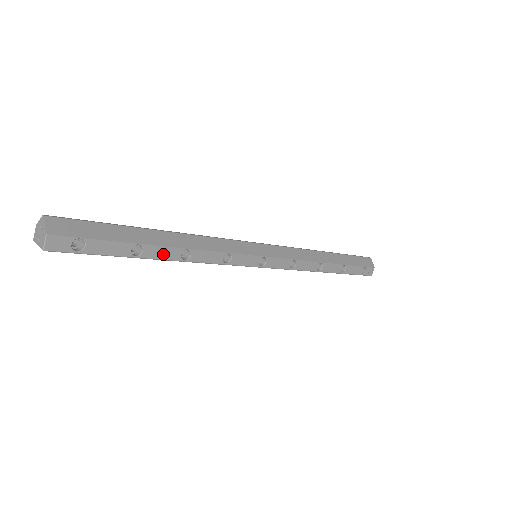
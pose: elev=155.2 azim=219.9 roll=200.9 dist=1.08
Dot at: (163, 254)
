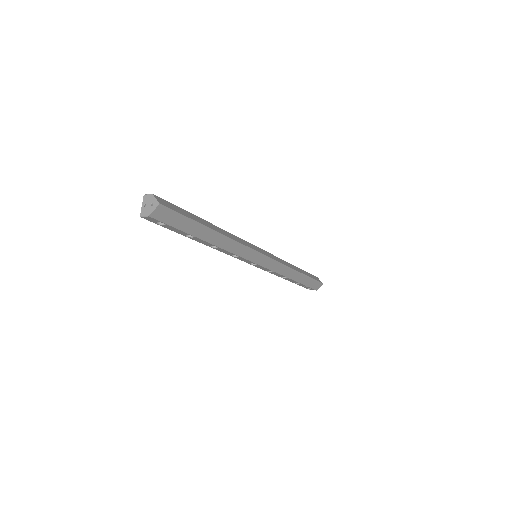
Dot at: (202, 242)
